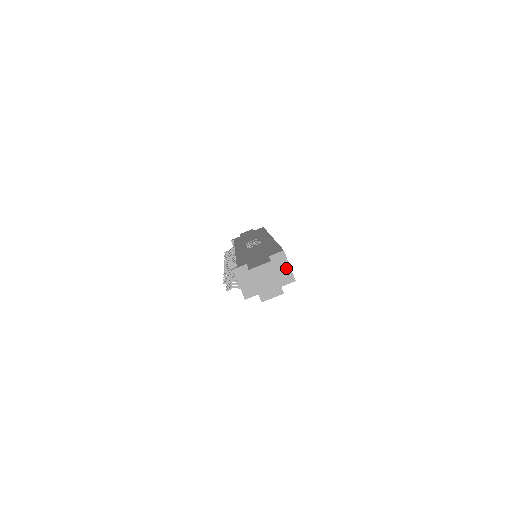
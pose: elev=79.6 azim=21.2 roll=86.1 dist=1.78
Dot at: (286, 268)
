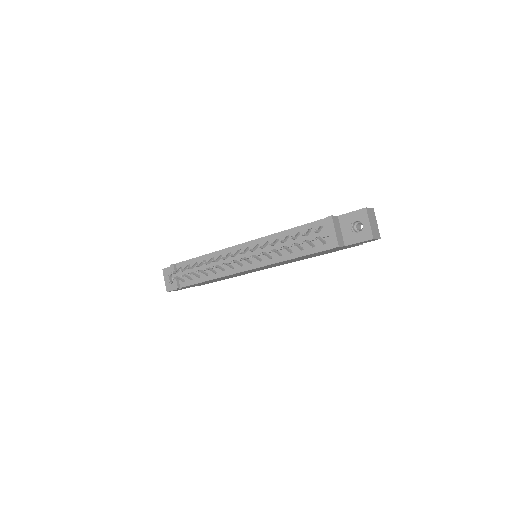
Dot at: occluded
